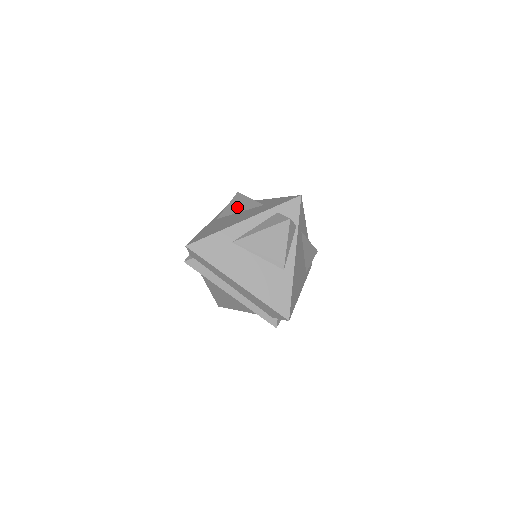
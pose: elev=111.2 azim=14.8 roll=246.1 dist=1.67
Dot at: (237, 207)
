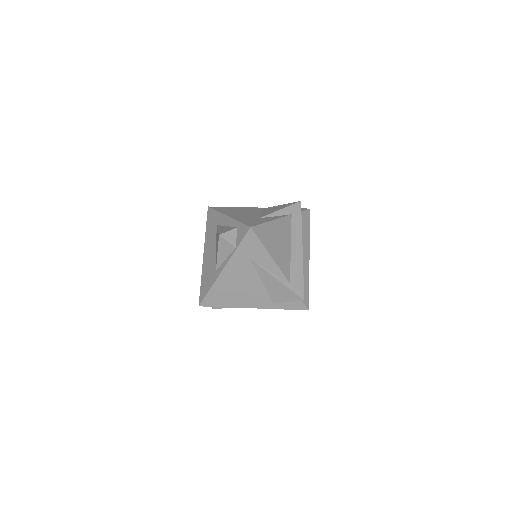
Dot at: (271, 209)
